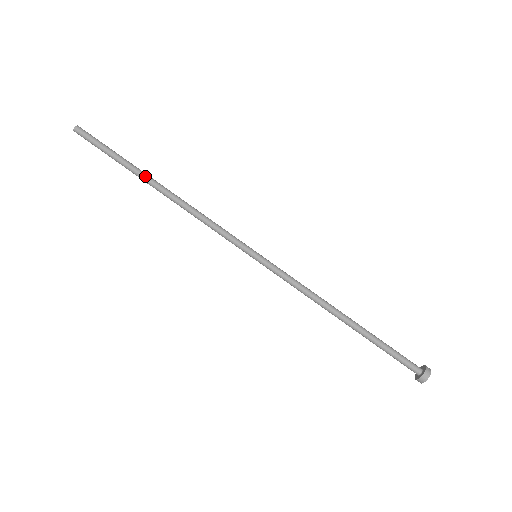
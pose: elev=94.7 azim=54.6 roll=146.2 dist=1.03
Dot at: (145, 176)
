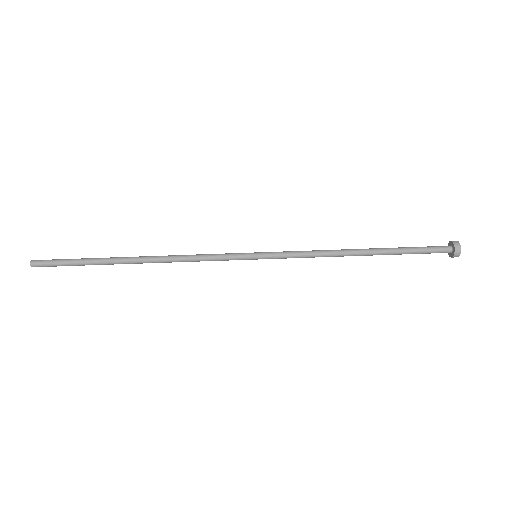
Dot at: (119, 258)
